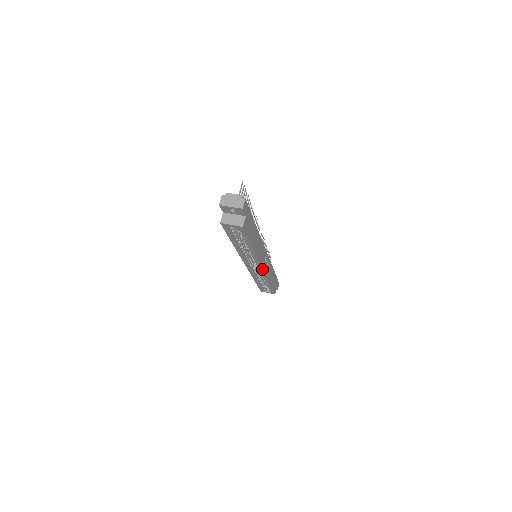
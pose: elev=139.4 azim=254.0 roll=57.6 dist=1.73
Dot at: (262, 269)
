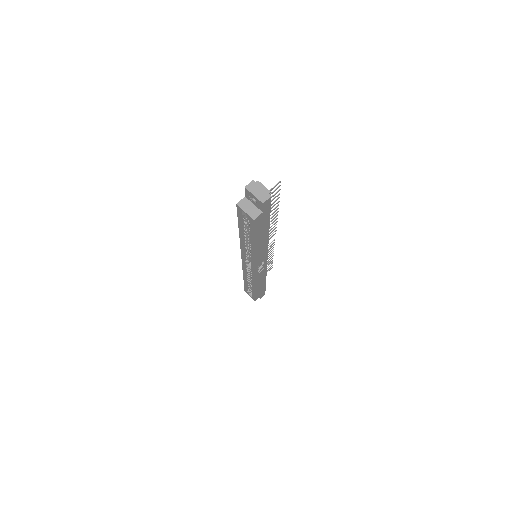
Dot at: (254, 271)
